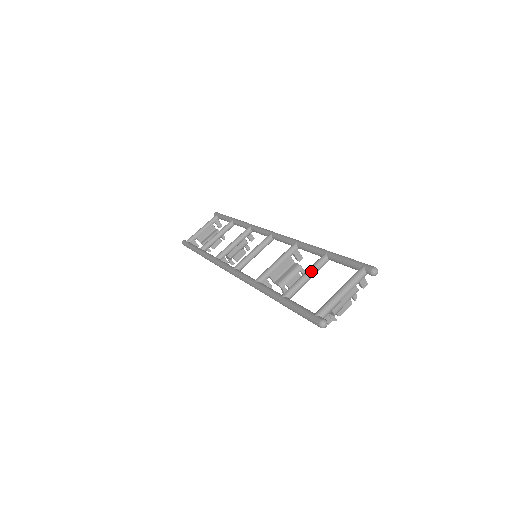
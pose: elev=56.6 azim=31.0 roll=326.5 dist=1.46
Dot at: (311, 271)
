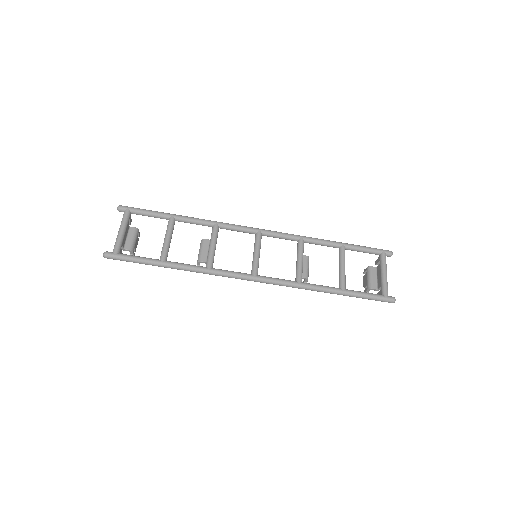
Dot at: occluded
